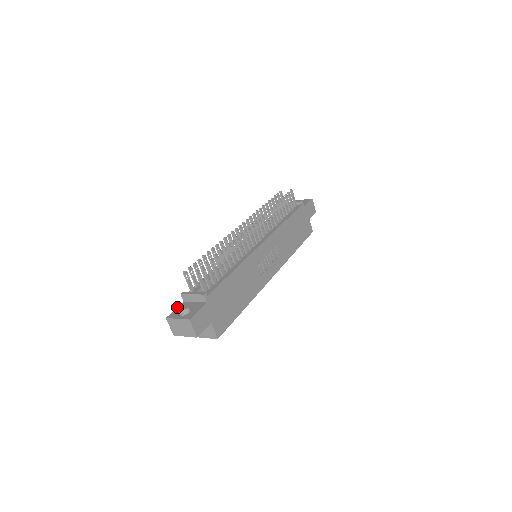
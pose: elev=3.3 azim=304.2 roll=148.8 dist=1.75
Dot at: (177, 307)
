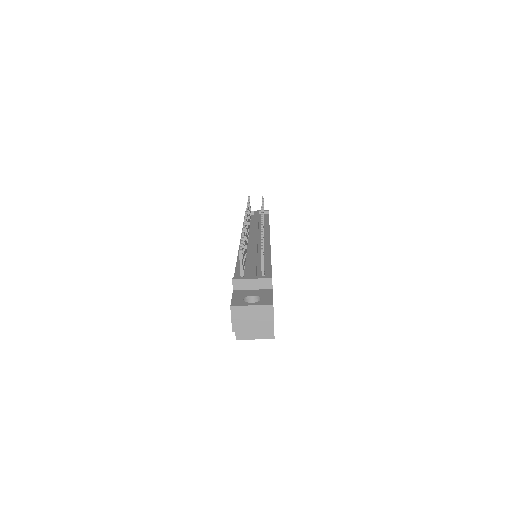
Dot at: (232, 295)
